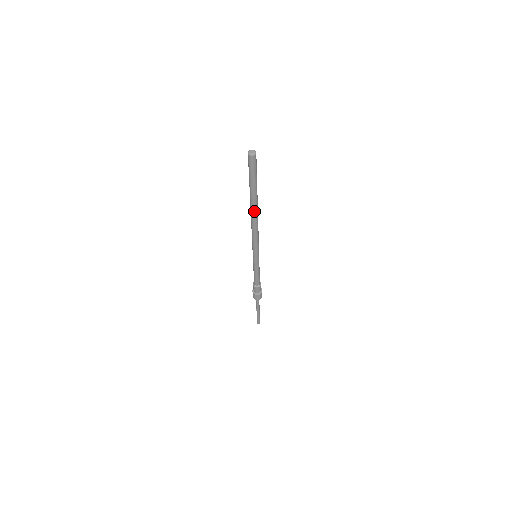
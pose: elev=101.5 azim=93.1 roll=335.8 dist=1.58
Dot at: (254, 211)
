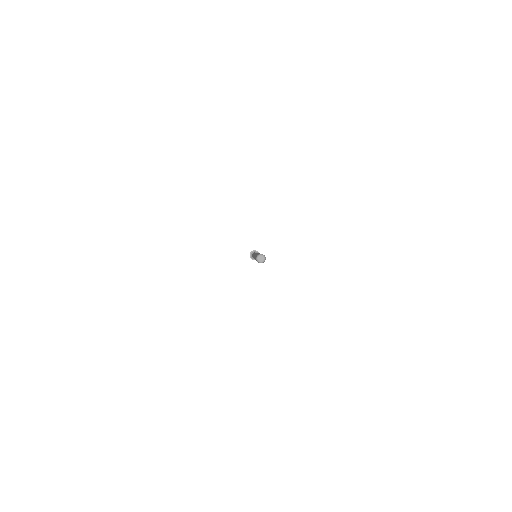
Dot at: occluded
